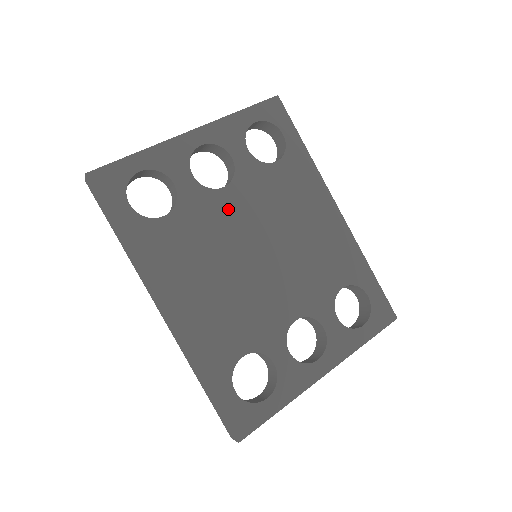
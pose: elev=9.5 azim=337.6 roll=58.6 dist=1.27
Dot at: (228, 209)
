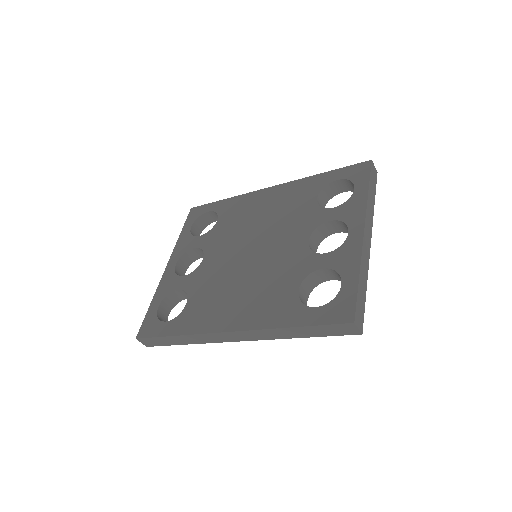
Dot at: (214, 262)
